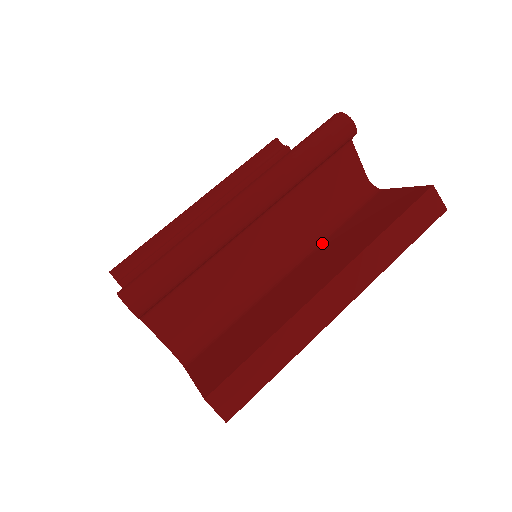
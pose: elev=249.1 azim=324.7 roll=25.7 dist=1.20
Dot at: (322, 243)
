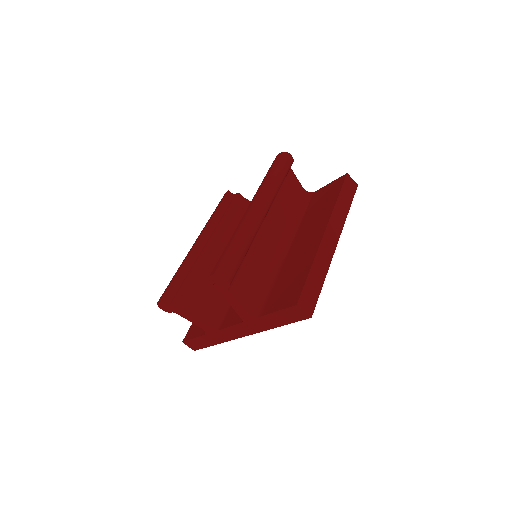
Dot at: (299, 227)
